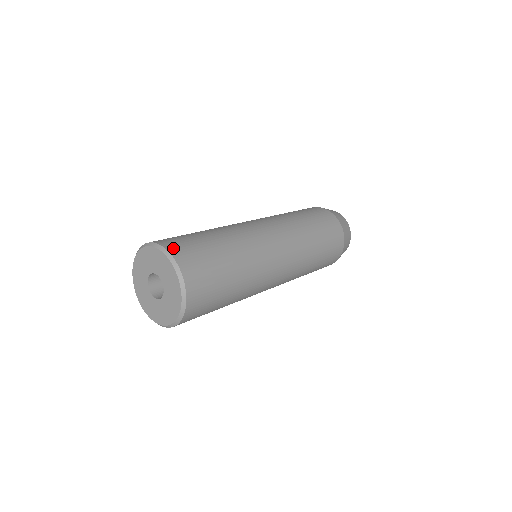
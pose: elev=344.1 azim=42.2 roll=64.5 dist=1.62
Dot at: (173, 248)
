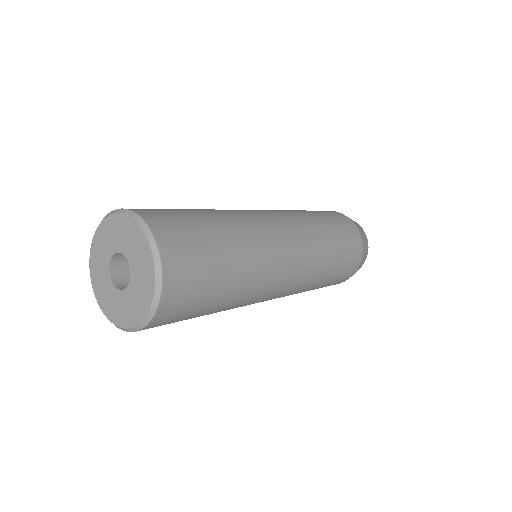
Dot at: occluded
